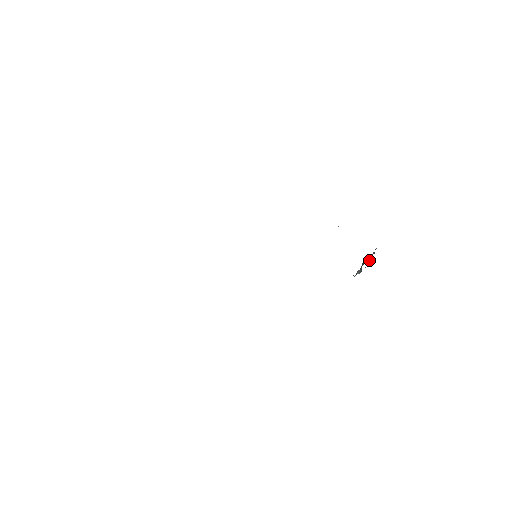
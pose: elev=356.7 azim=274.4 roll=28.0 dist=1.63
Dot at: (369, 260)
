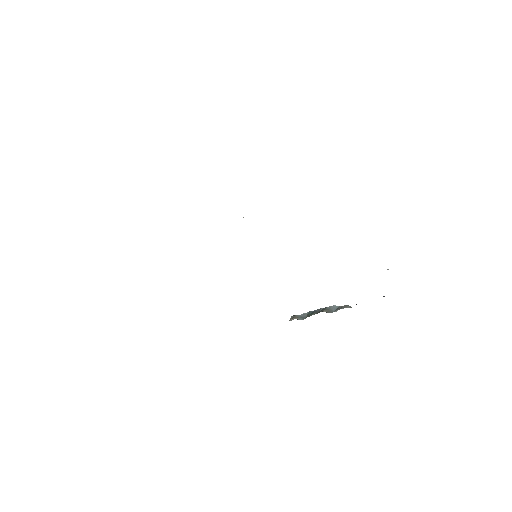
Dot at: (332, 311)
